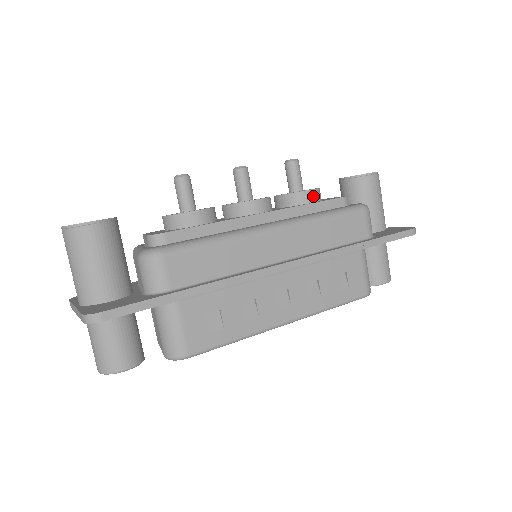
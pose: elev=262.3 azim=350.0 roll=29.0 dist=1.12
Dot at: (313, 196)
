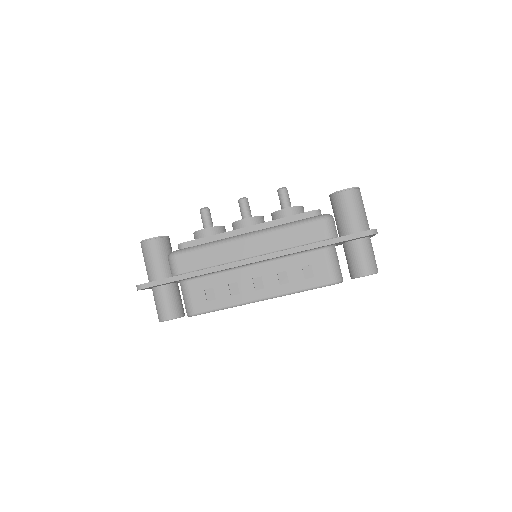
Dot at: (289, 212)
